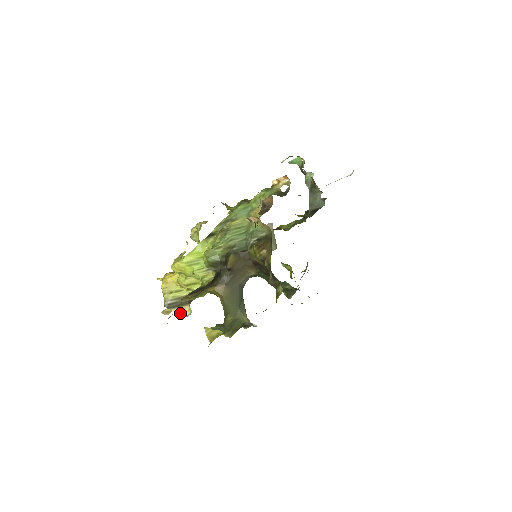
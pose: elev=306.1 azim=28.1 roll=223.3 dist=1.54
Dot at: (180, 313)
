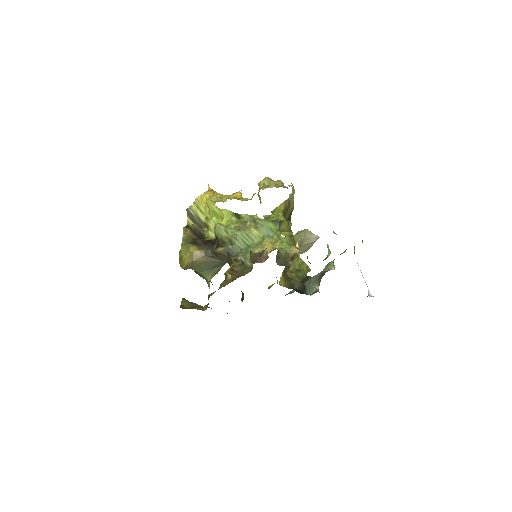
Dot at: occluded
